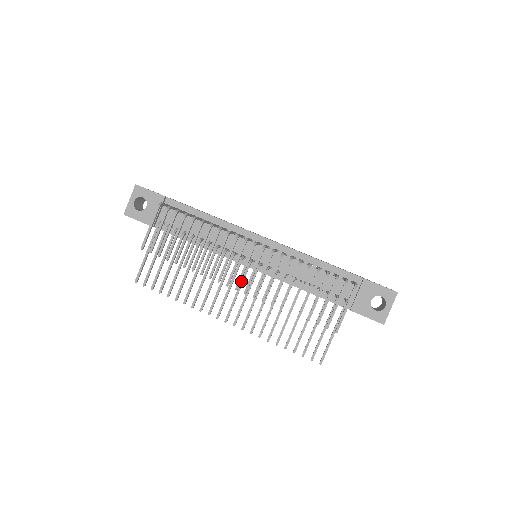
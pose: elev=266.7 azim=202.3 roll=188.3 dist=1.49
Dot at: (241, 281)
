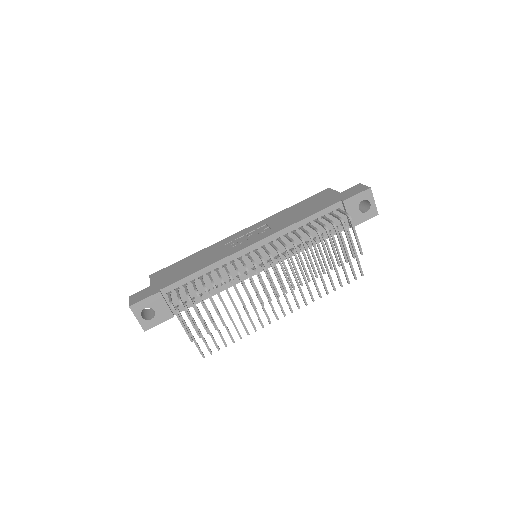
Dot at: (271, 285)
